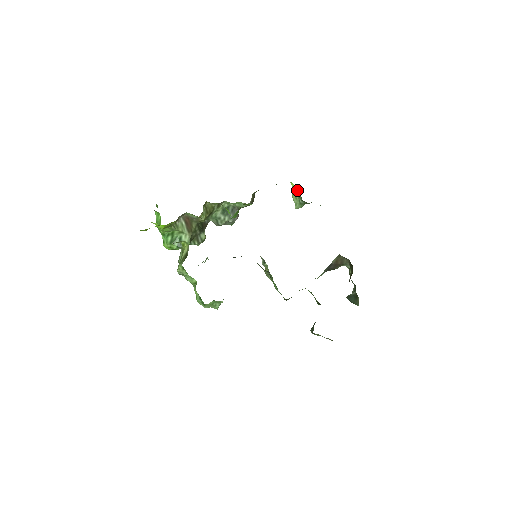
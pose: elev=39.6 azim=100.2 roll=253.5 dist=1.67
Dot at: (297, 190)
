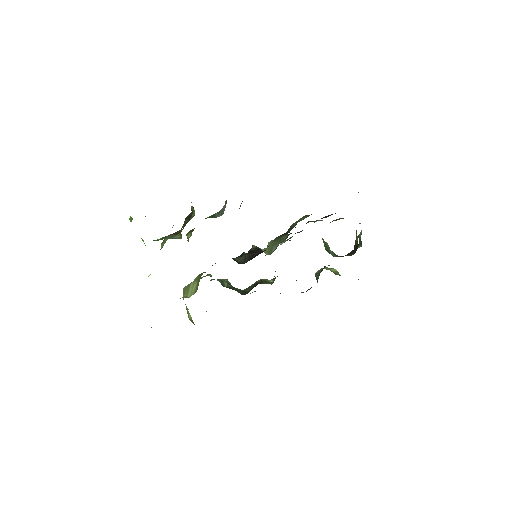
Dot at: occluded
